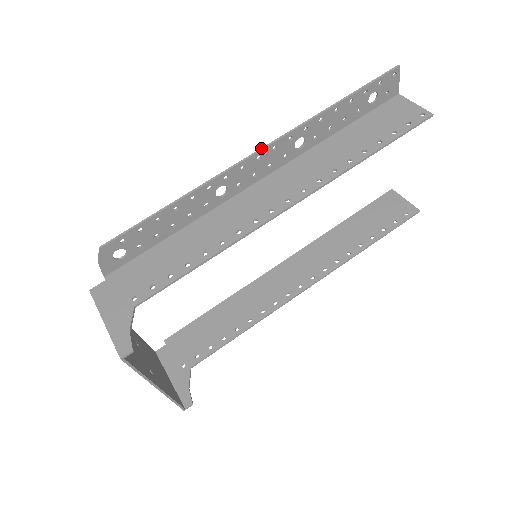
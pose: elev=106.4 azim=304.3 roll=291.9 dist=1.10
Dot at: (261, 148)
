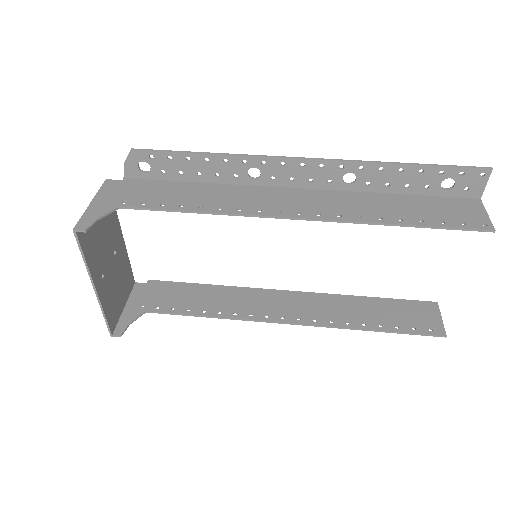
Dot at: occluded
